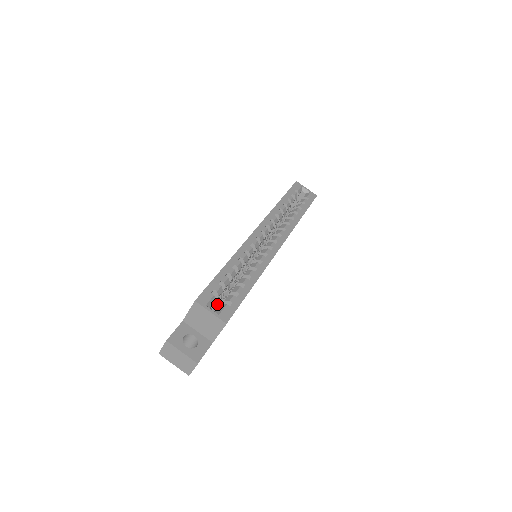
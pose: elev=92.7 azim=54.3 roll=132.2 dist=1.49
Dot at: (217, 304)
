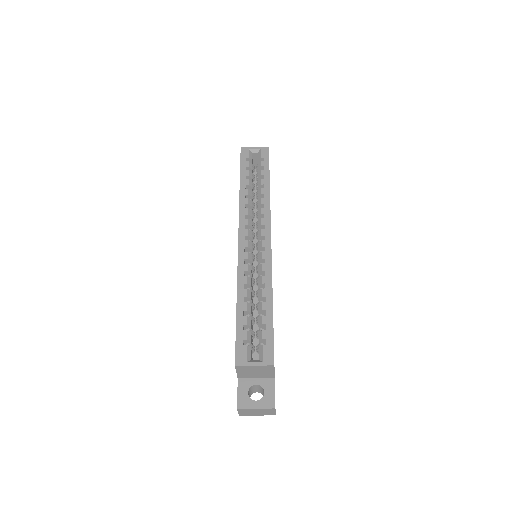
Dot at: (254, 338)
